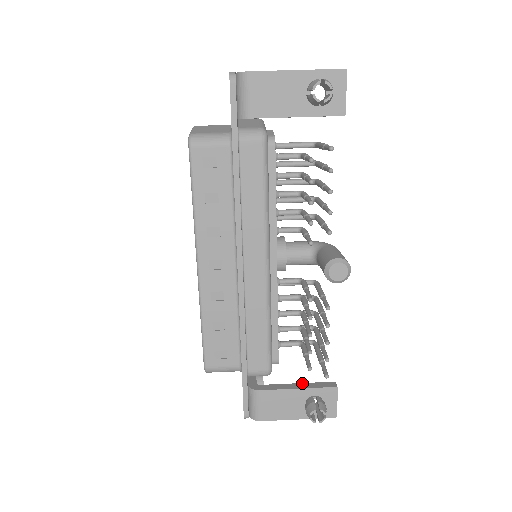
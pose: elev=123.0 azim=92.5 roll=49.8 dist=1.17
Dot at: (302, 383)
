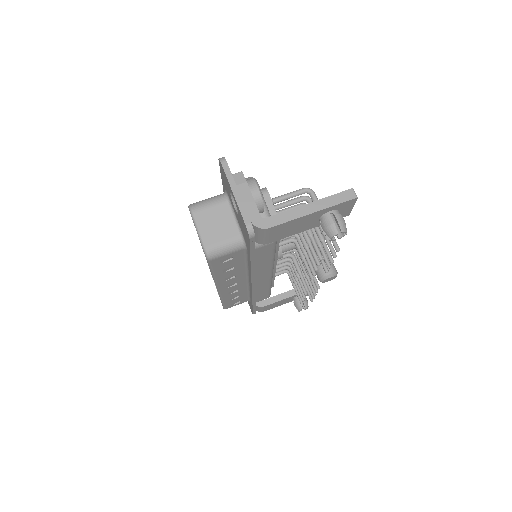
Dot at: (290, 291)
